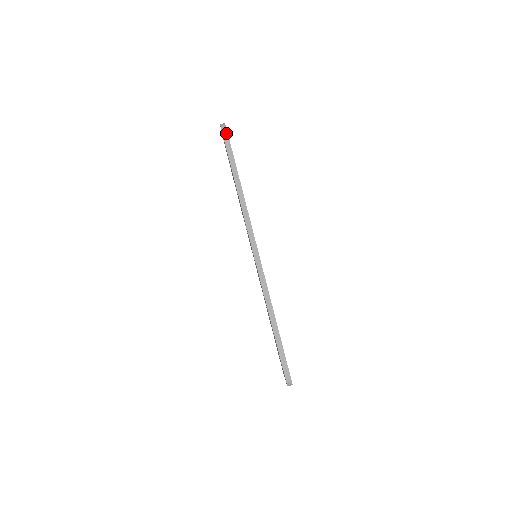
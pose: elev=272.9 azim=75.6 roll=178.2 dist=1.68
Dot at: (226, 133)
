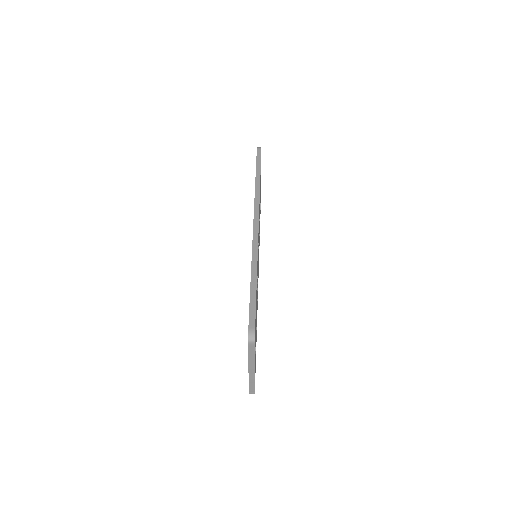
Dot at: (260, 151)
